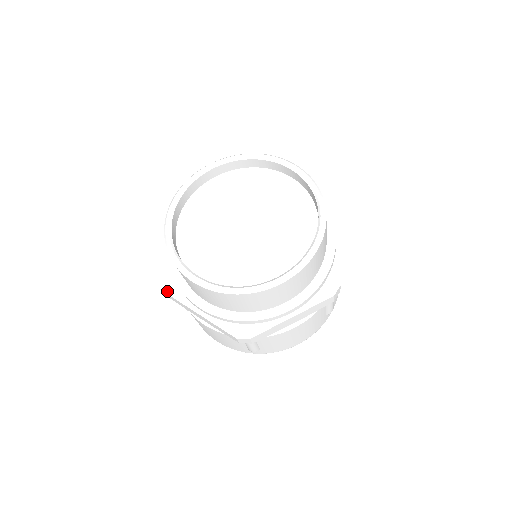
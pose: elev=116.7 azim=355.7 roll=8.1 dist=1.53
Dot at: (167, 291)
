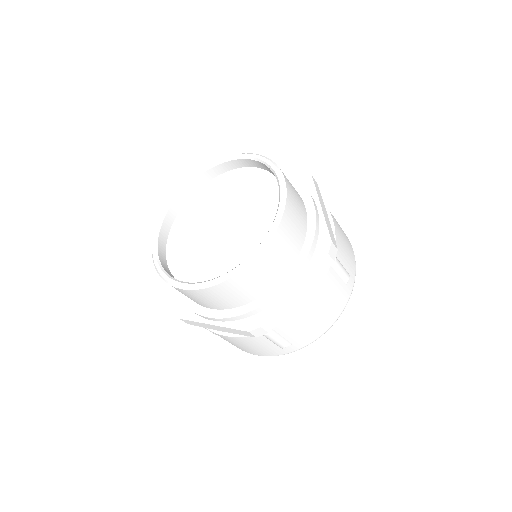
Dot at: (180, 316)
